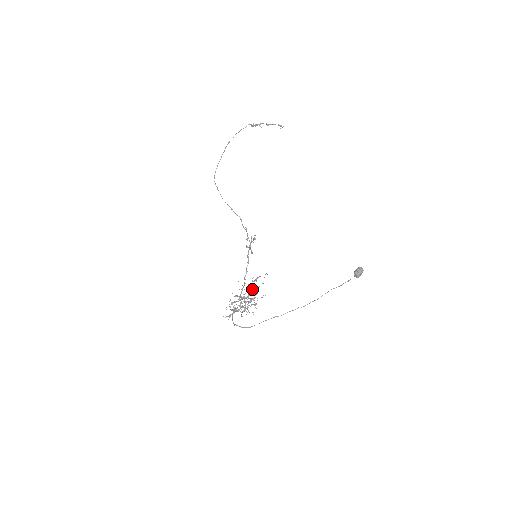
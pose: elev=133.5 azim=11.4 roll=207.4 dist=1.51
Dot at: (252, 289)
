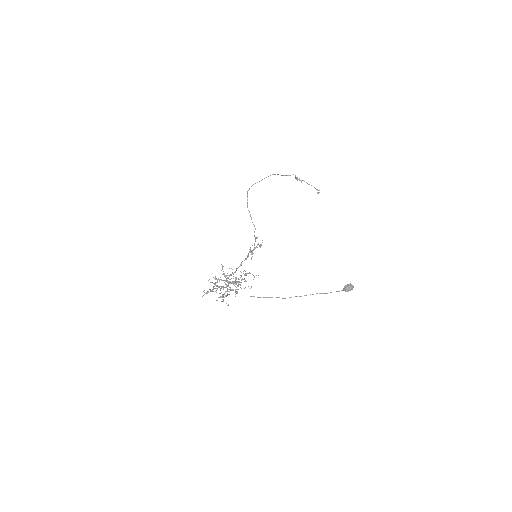
Dot at: (239, 279)
